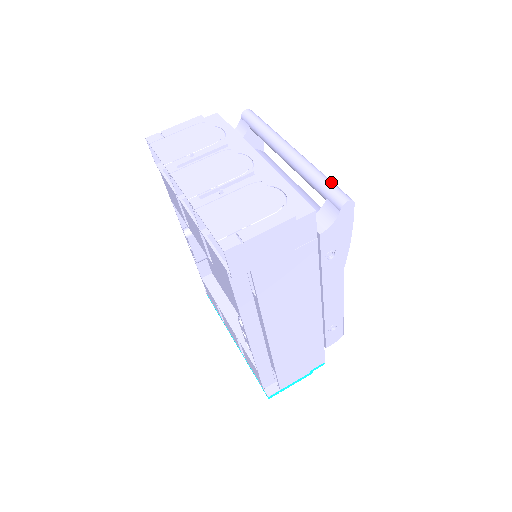
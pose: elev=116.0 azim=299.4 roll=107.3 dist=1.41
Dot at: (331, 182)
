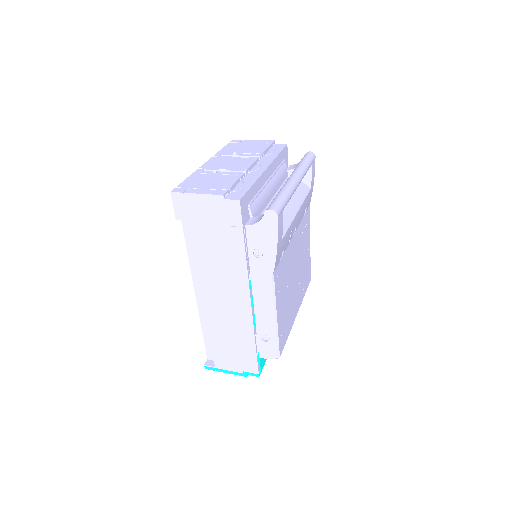
Dot at: (281, 199)
